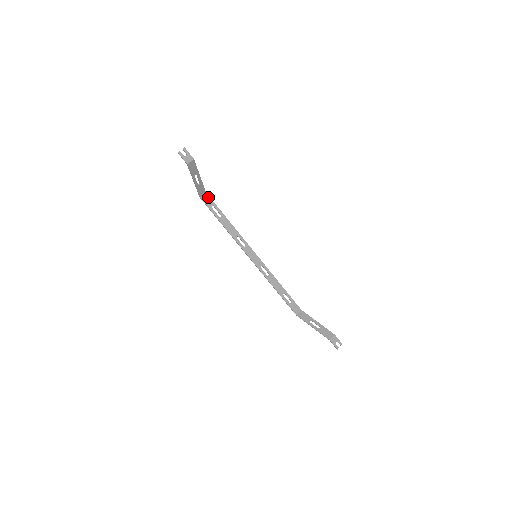
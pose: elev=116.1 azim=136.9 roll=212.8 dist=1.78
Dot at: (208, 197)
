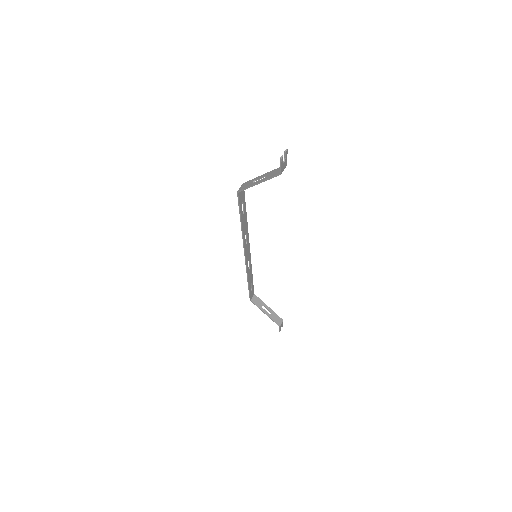
Dot at: (243, 190)
